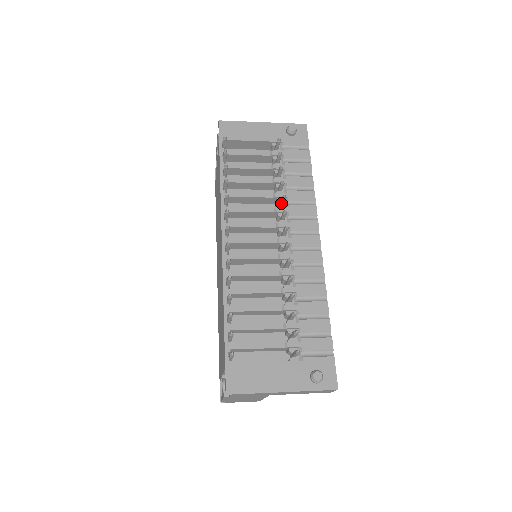
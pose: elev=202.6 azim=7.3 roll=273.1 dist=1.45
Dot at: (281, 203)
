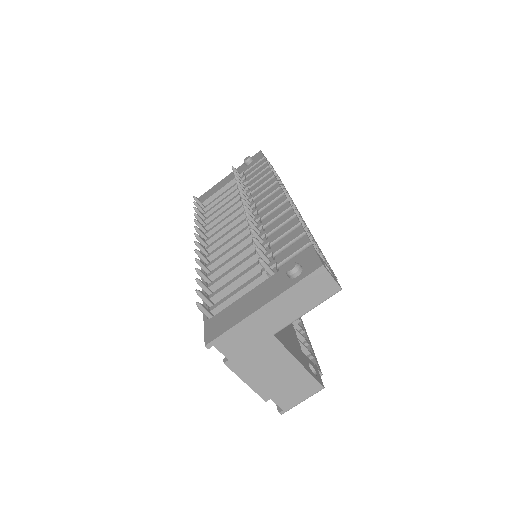
Dot at: occluded
